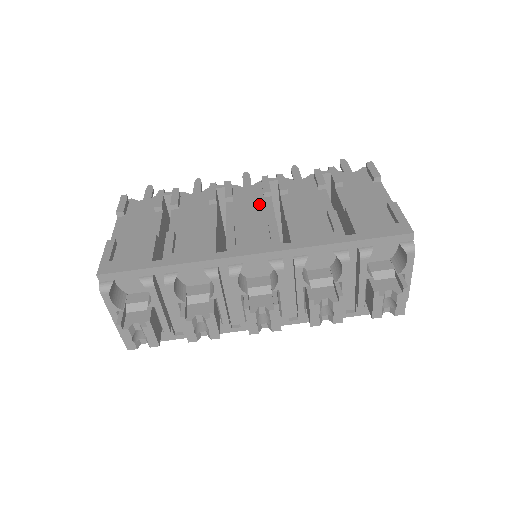
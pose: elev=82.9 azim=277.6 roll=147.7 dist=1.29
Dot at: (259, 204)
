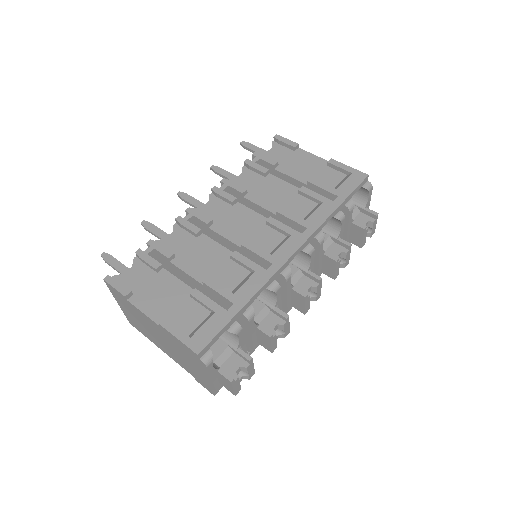
Dot at: (237, 213)
